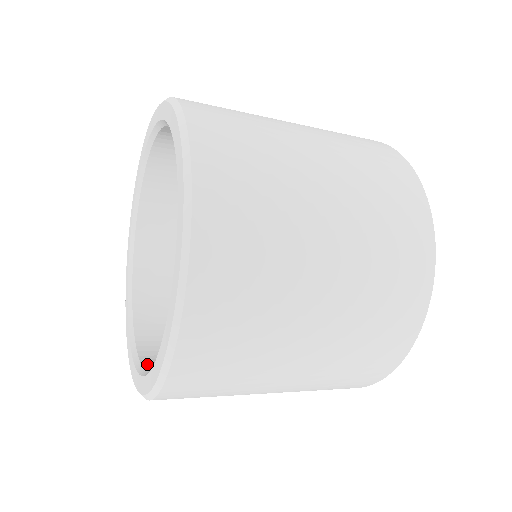
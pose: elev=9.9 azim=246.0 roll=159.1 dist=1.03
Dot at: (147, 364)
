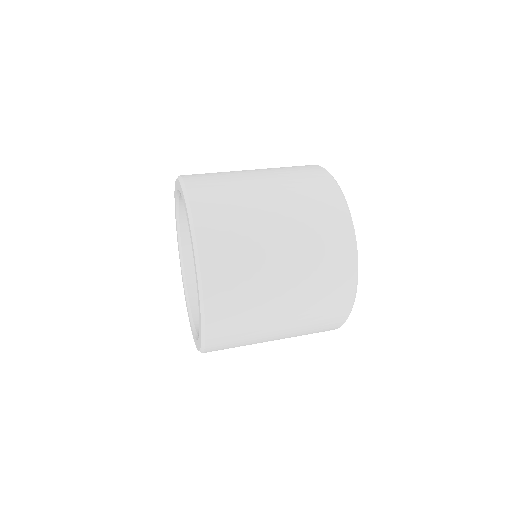
Dot at: occluded
